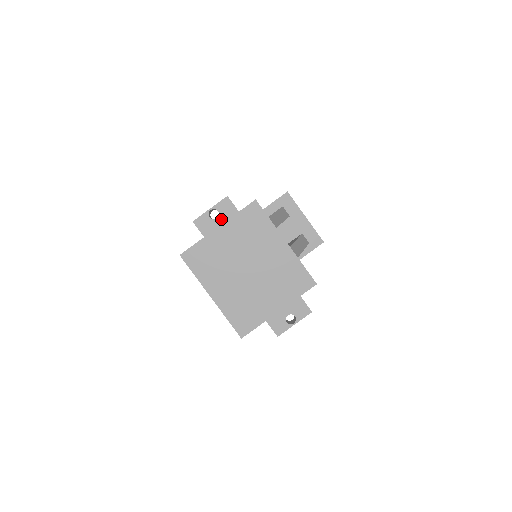
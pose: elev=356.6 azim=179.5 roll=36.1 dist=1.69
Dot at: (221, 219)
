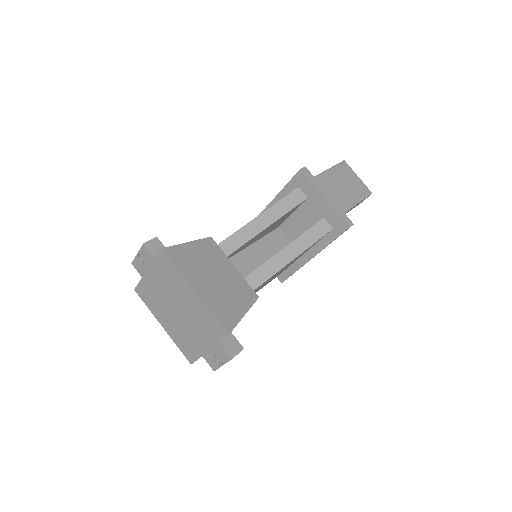
Dot at: (146, 264)
